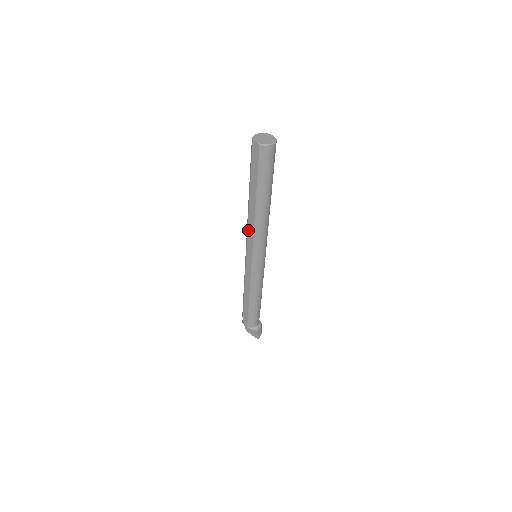
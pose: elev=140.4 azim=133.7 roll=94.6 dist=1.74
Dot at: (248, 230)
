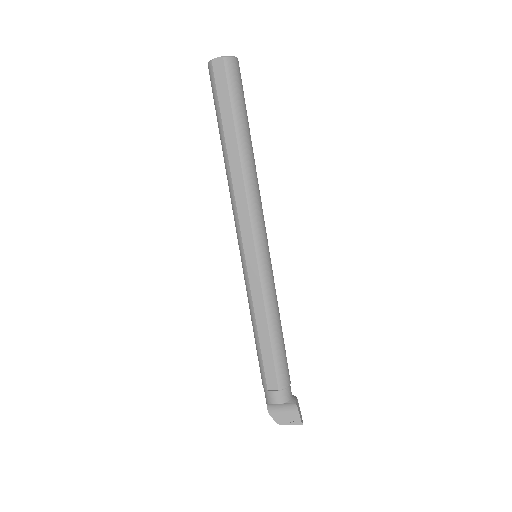
Dot at: (237, 205)
